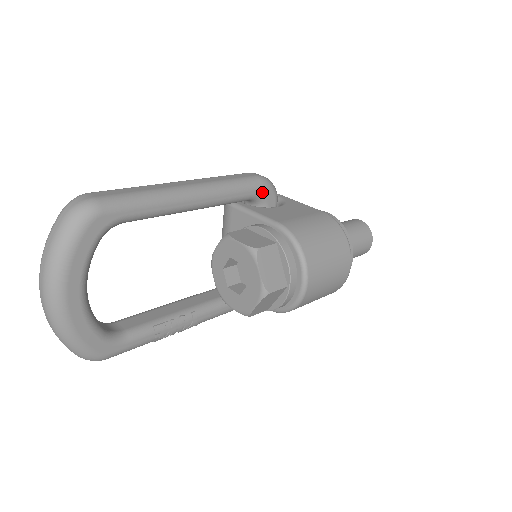
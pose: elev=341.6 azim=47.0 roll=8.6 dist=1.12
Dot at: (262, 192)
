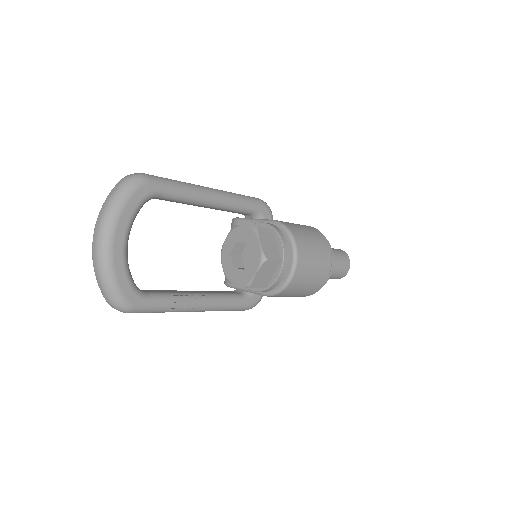
Dot at: (261, 209)
